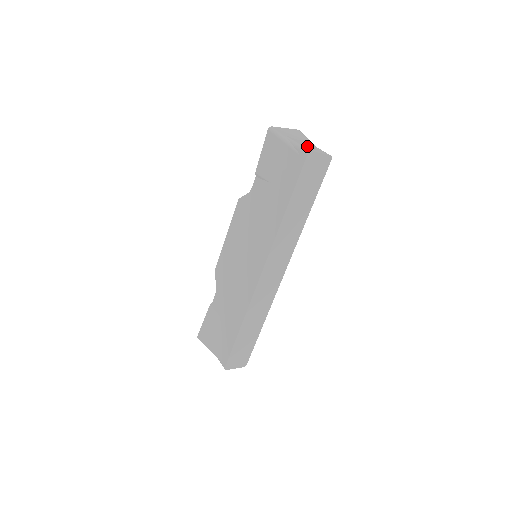
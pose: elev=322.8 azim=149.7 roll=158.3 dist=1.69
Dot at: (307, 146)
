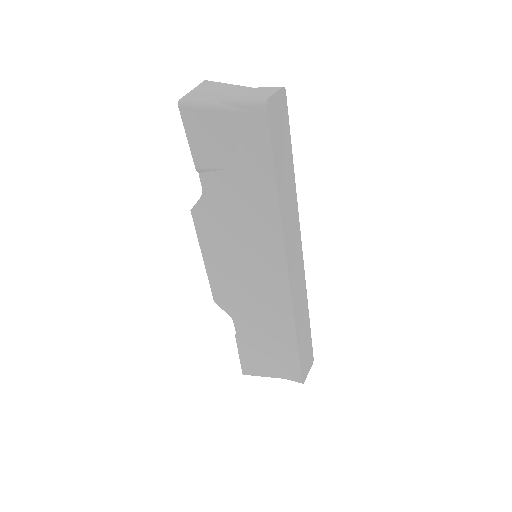
Dot at: (249, 95)
